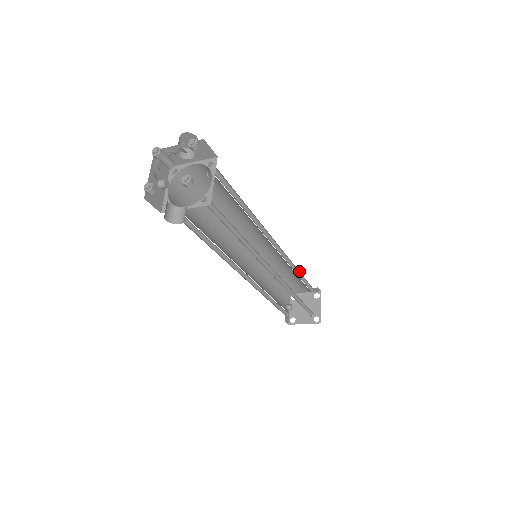
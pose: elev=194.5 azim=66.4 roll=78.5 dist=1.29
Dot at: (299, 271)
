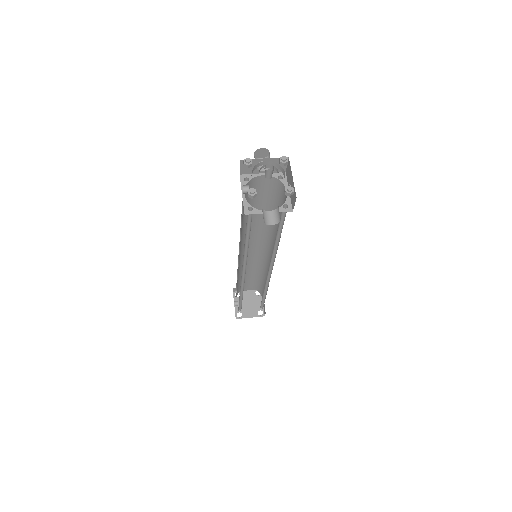
Dot at: occluded
